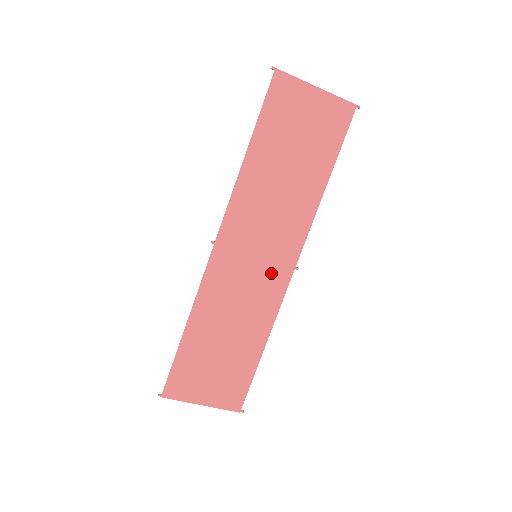
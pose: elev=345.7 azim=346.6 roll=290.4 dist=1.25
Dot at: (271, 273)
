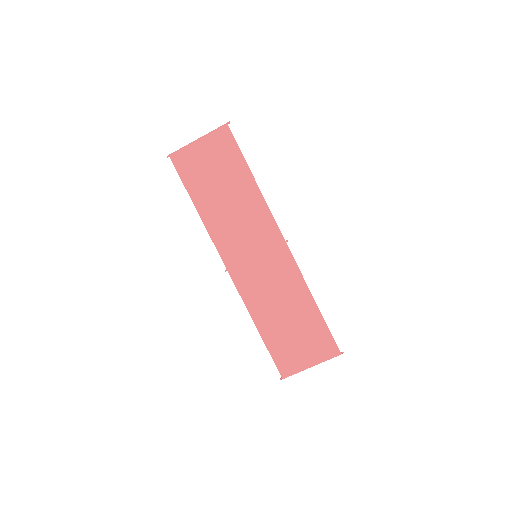
Dot at: (274, 257)
